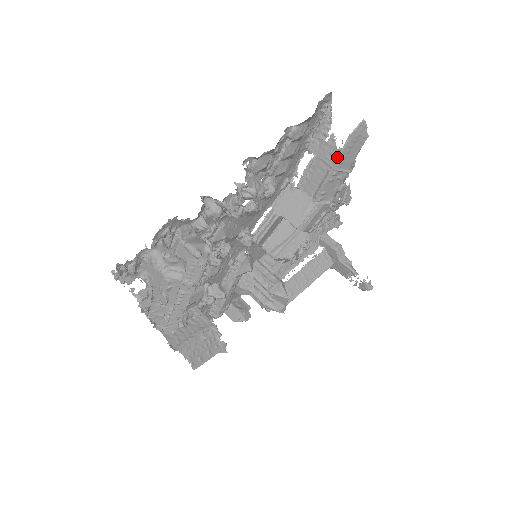
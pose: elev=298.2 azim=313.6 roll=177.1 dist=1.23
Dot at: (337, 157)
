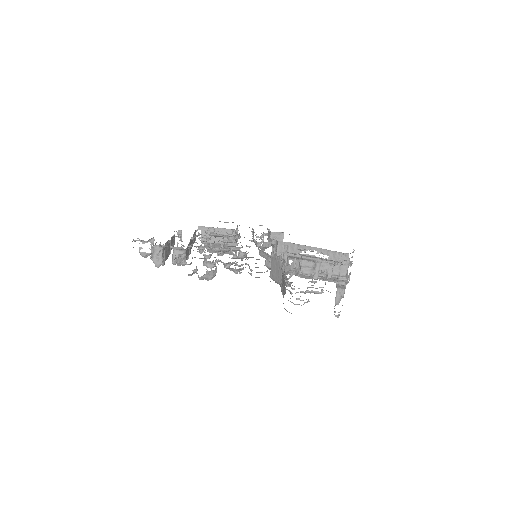
Dot at: occluded
